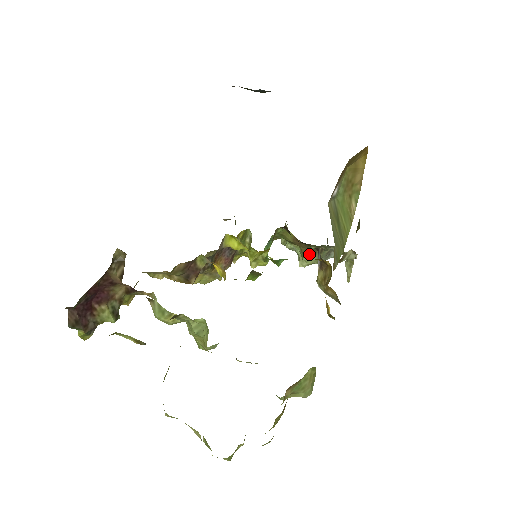
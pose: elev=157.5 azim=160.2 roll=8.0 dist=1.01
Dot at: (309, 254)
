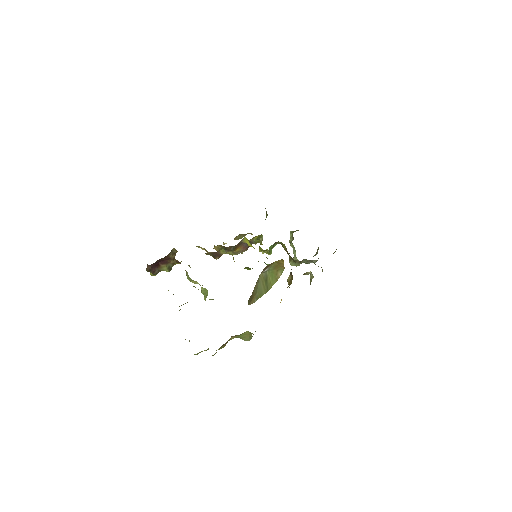
Dot at: (292, 261)
